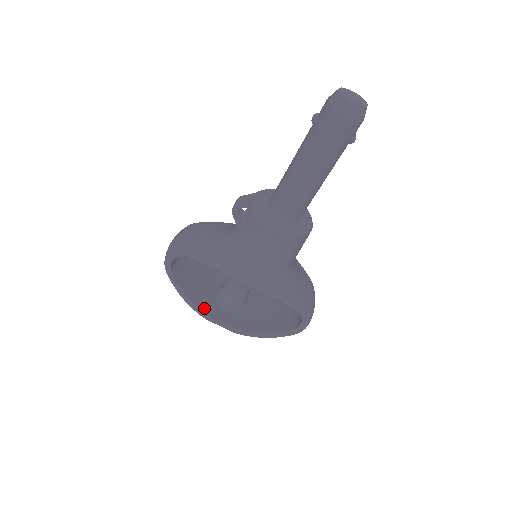
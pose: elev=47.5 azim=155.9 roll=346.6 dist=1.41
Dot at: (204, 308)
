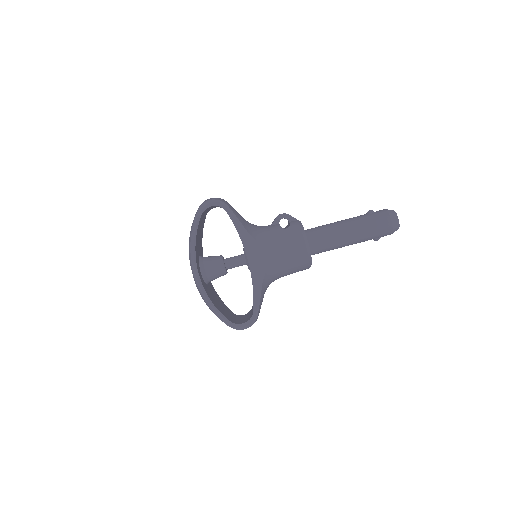
Dot at: (196, 254)
